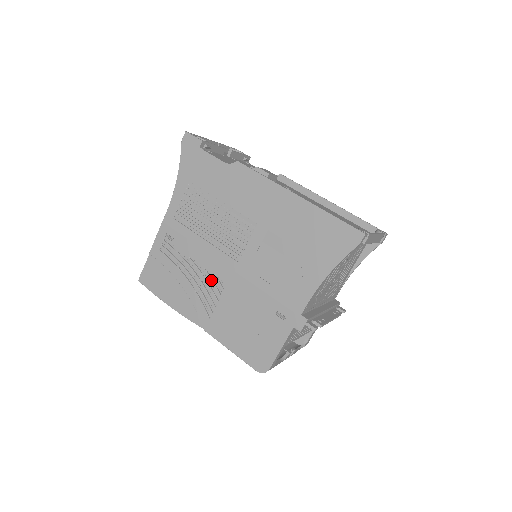
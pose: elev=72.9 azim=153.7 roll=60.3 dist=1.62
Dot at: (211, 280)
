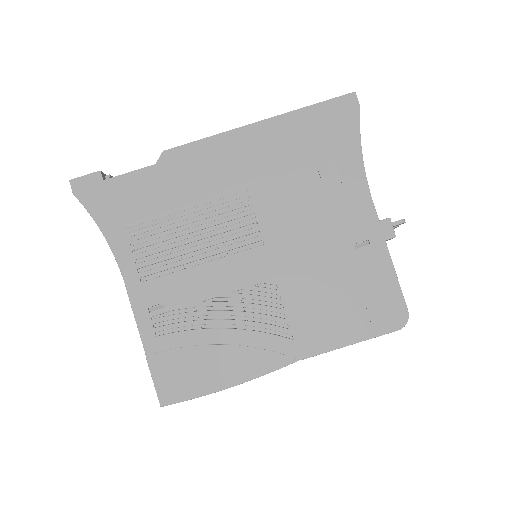
Dot at: (253, 296)
